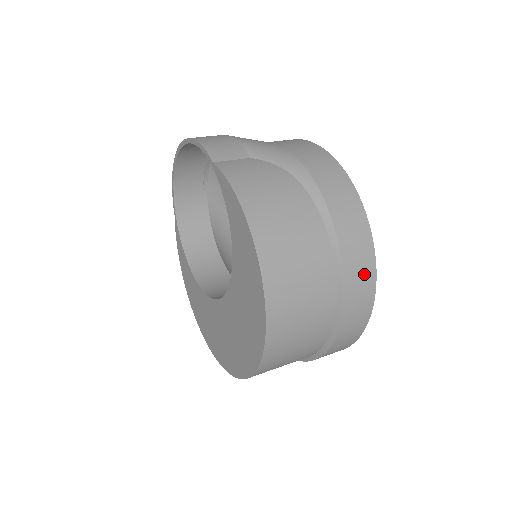
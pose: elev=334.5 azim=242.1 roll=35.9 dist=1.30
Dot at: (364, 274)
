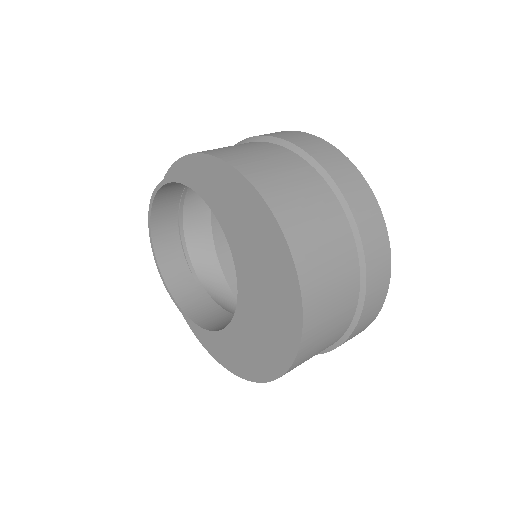
Dot at: (323, 148)
